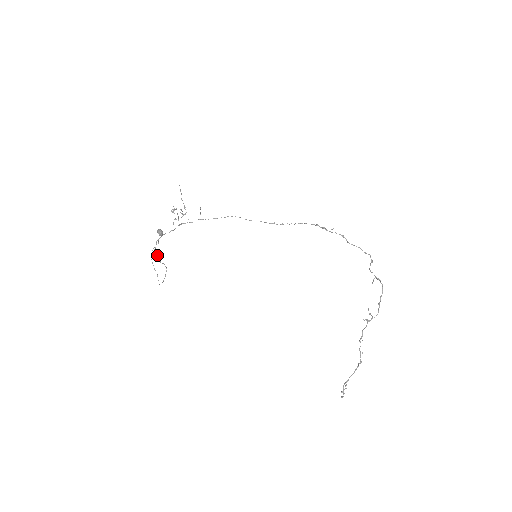
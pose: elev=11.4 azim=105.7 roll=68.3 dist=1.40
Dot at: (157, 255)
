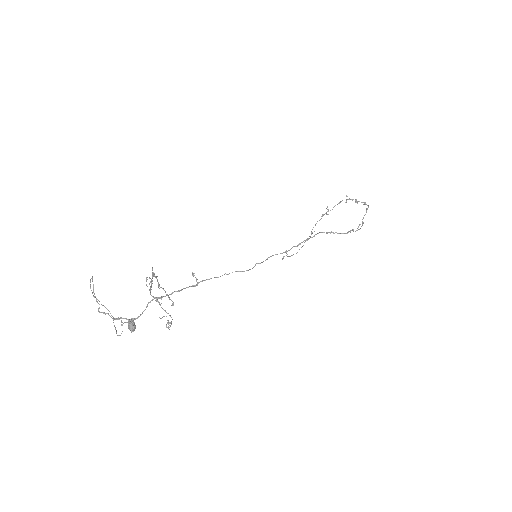
Dot at: occluded
